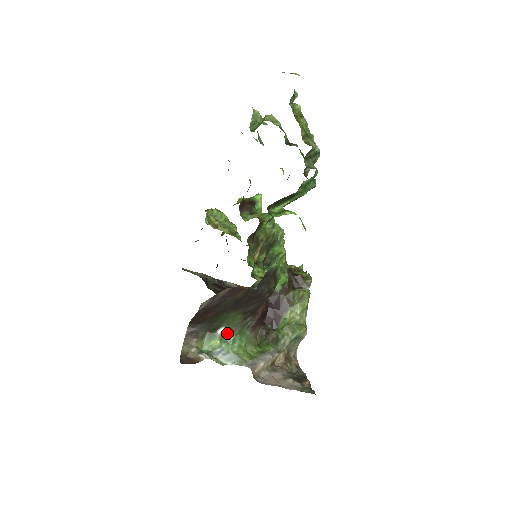
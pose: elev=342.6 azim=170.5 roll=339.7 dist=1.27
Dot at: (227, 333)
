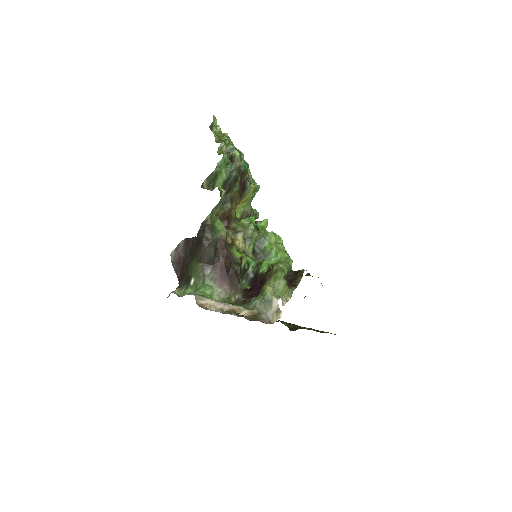
Dot at: (196, 283)
